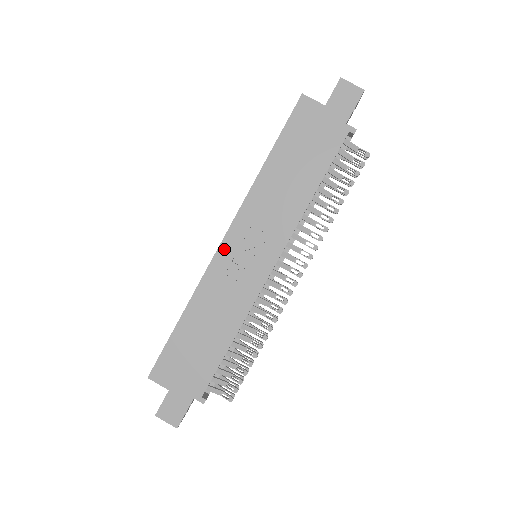
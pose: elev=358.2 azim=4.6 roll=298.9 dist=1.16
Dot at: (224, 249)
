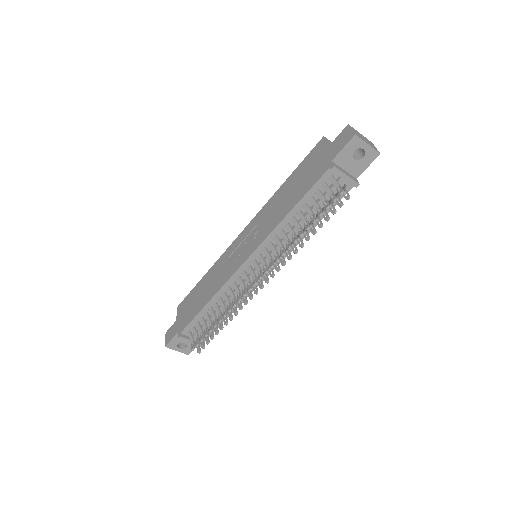
Dot at: (238, 239)
